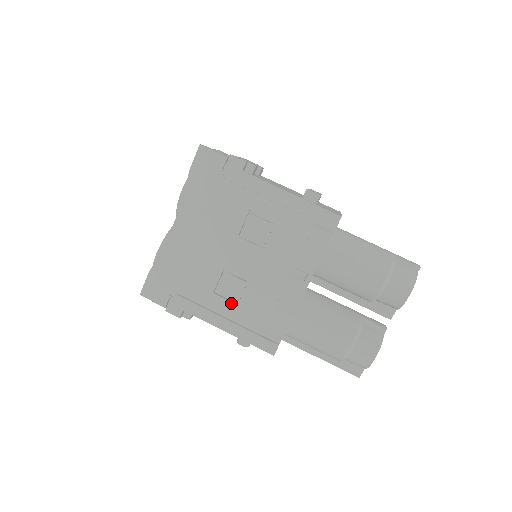
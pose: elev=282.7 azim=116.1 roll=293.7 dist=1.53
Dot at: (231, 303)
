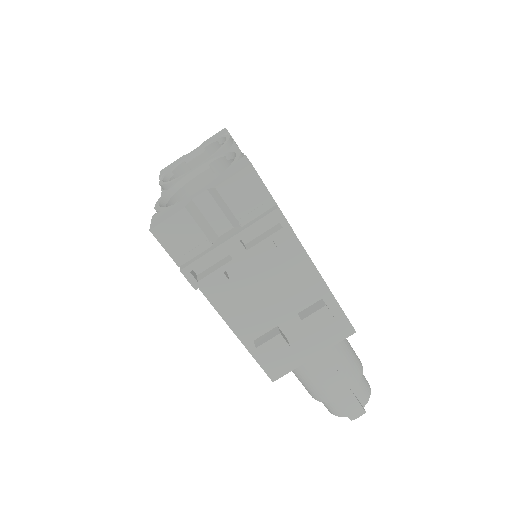
Dot at: occluded
